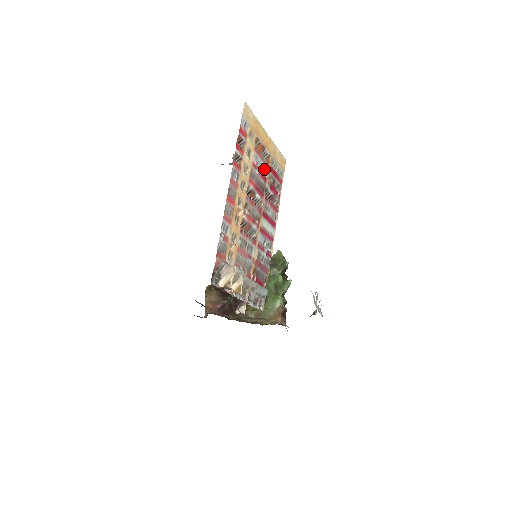
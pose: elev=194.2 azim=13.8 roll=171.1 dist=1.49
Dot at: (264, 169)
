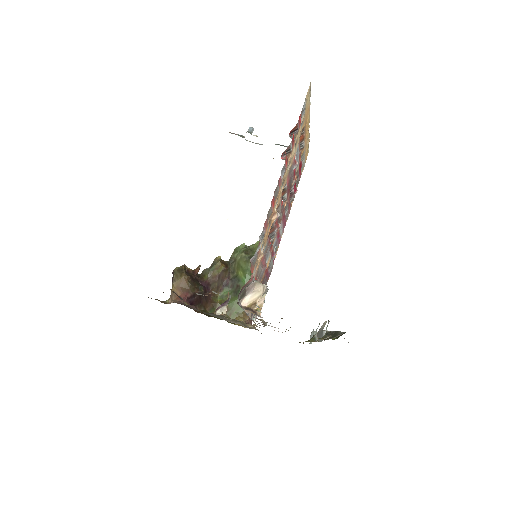
Dot at: occluded
